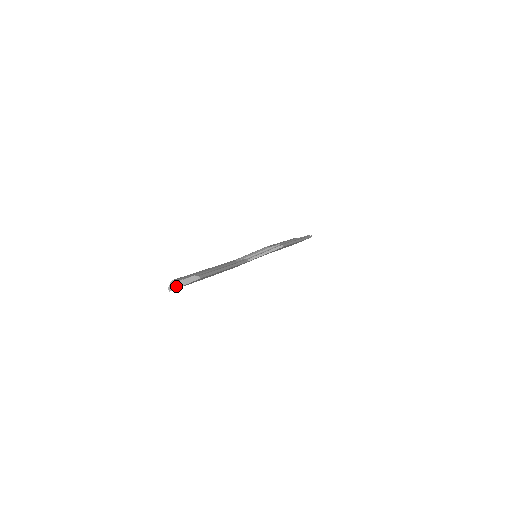
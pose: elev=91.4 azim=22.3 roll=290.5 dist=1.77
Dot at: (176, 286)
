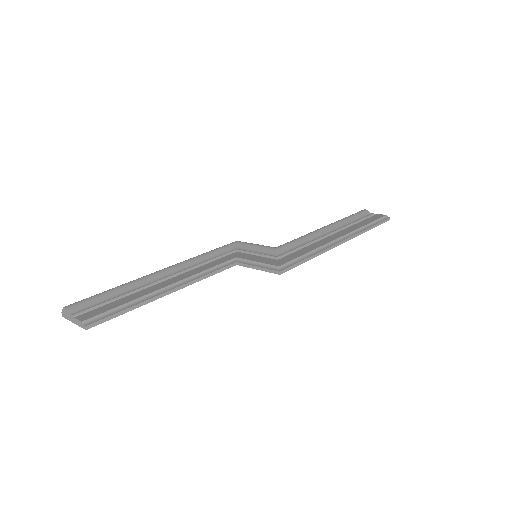
Dot at: (67, 317)
